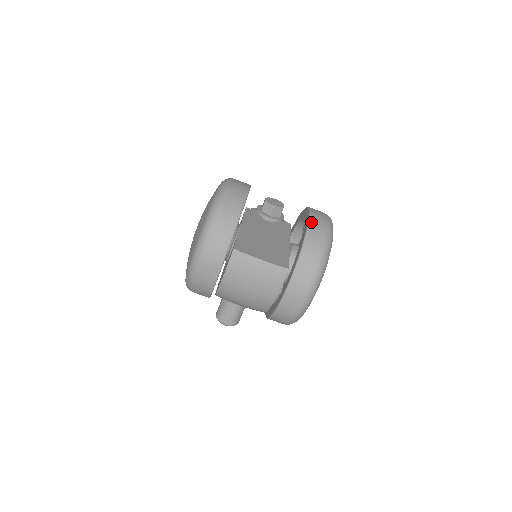
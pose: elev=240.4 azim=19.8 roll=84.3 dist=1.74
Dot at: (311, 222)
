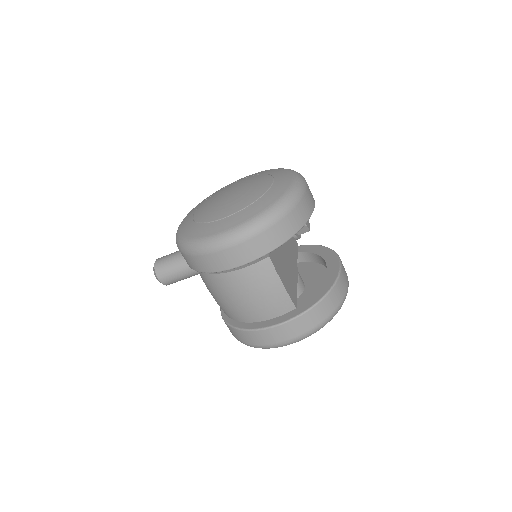
Dot at: (340, 277)
